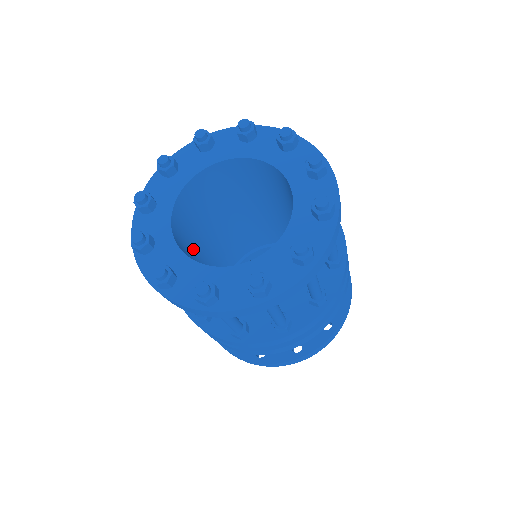
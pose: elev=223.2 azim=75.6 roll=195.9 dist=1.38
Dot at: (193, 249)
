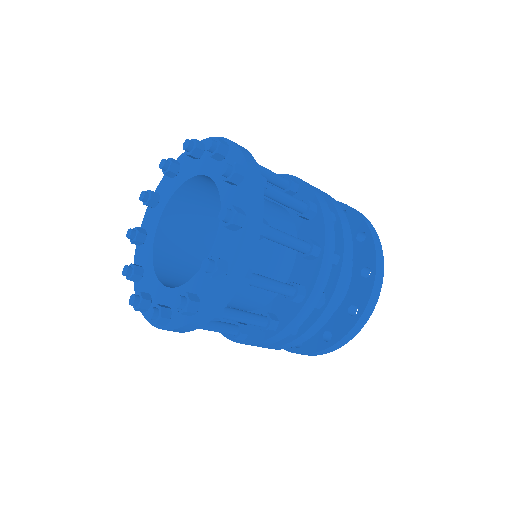
Dot at: (196, 263)
